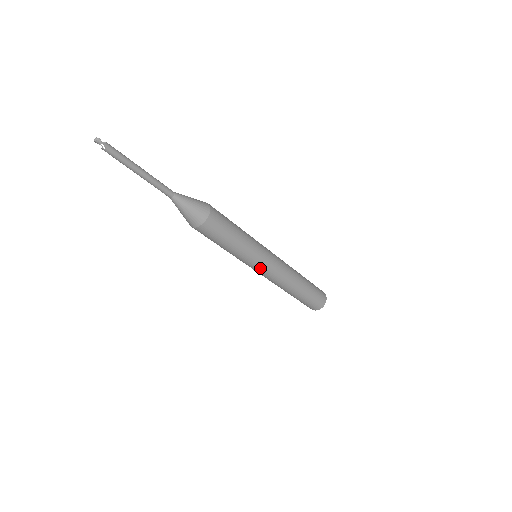
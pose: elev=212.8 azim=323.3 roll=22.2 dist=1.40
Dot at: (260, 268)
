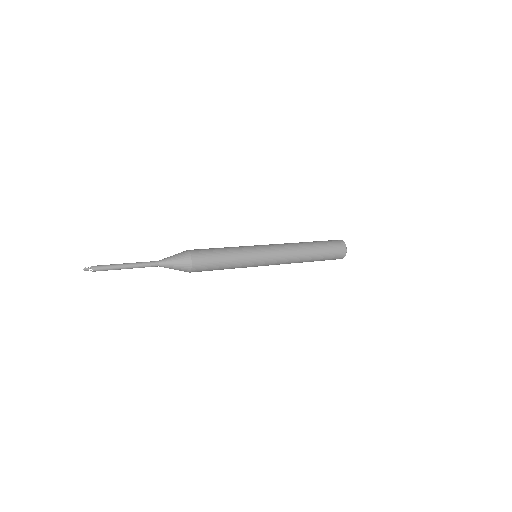
Dot at: (264, 262)
